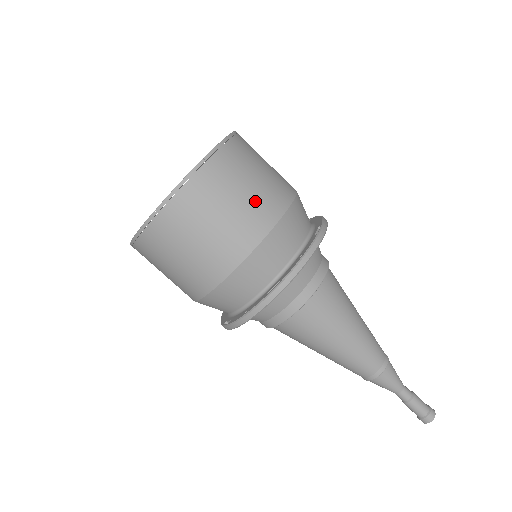
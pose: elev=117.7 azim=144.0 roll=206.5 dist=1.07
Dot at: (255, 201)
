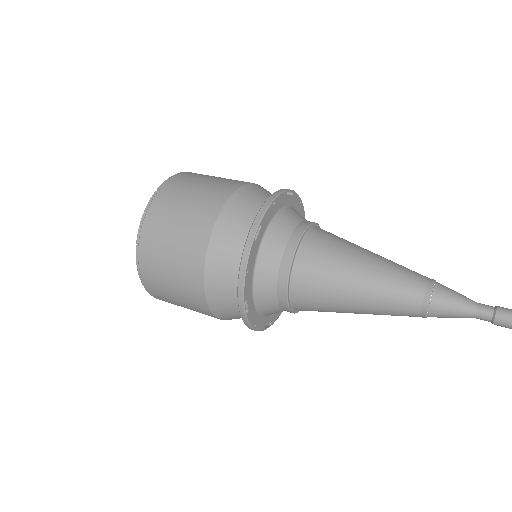
Dot at: (182, 250)
